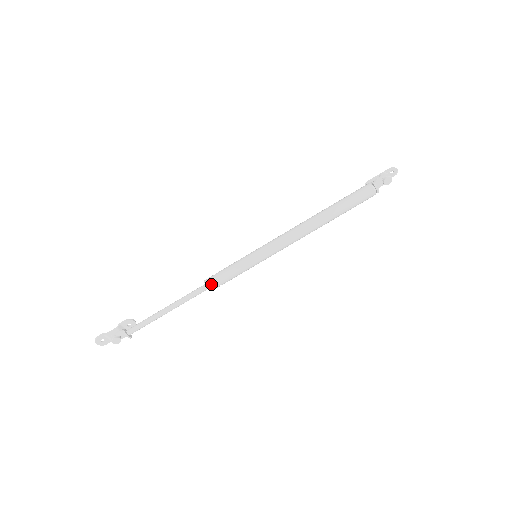
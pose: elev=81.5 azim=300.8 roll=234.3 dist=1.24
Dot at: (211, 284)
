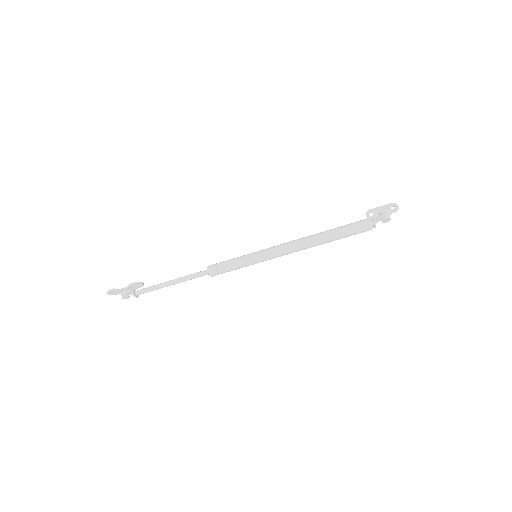
Dot at: (213, 273)
